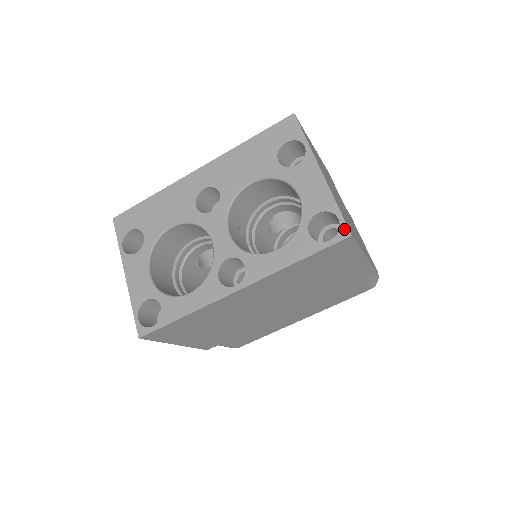
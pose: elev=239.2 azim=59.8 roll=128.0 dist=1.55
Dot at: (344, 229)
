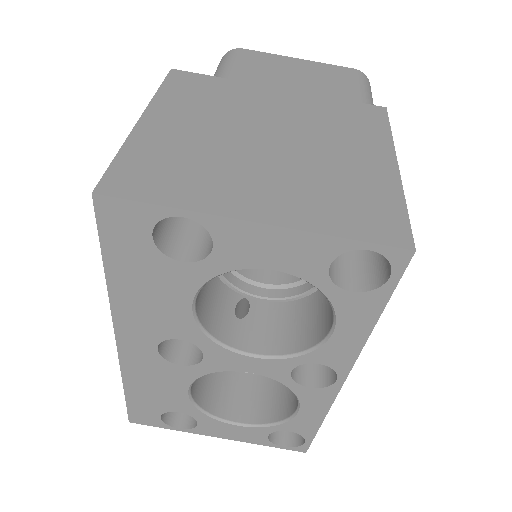
Dot at: (394, 254)
